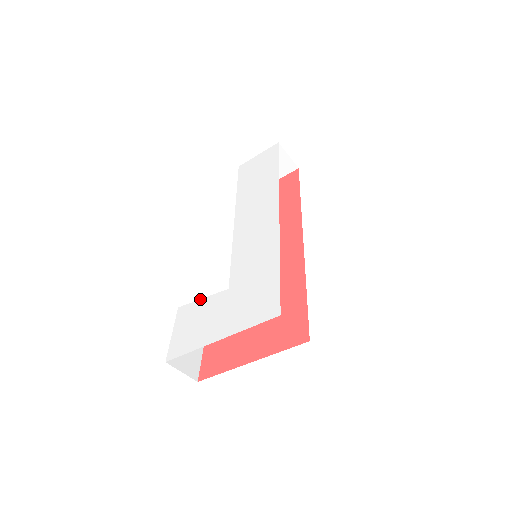
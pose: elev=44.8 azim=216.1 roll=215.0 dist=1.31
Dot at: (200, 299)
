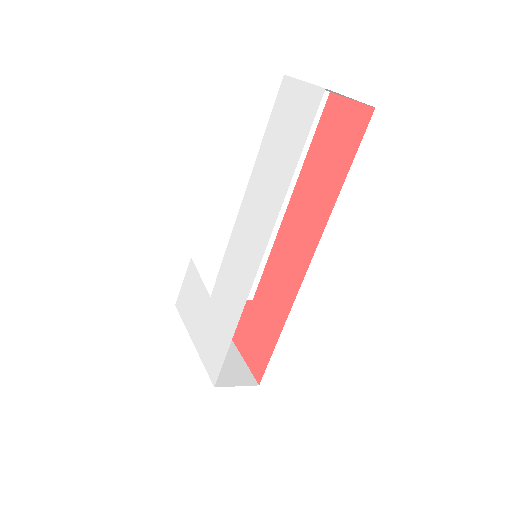
Dot at: (199, 274)
